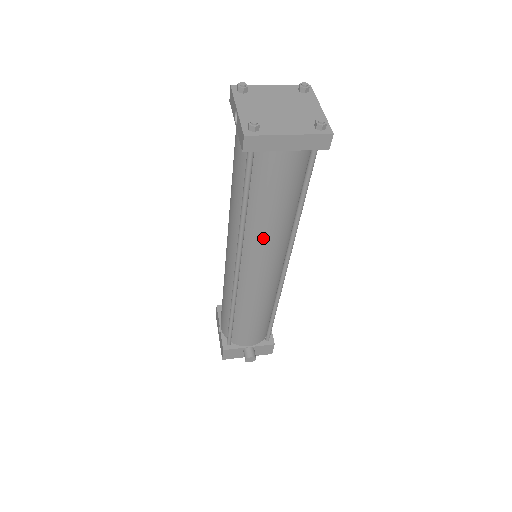
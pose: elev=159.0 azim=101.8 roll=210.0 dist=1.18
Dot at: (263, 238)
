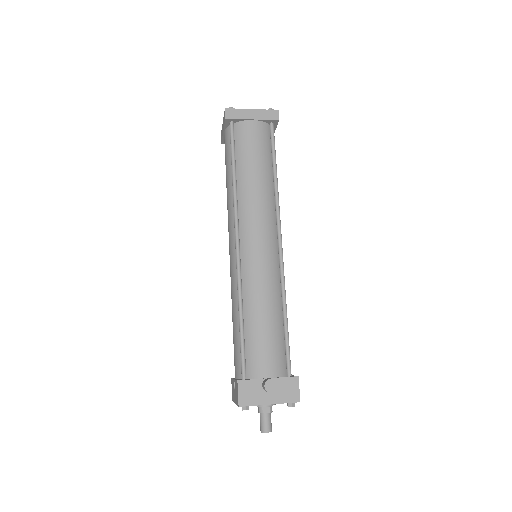
Dot at: (252, 197)
